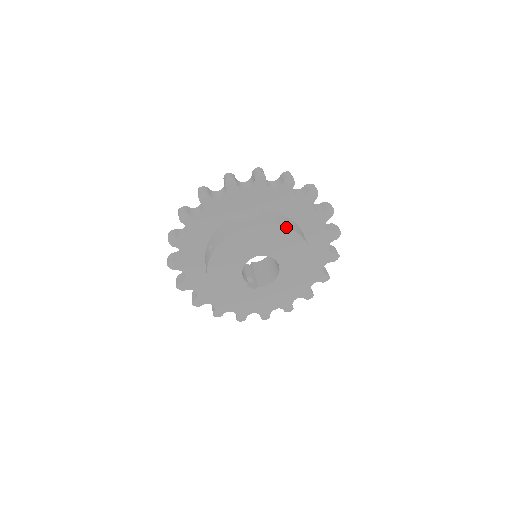
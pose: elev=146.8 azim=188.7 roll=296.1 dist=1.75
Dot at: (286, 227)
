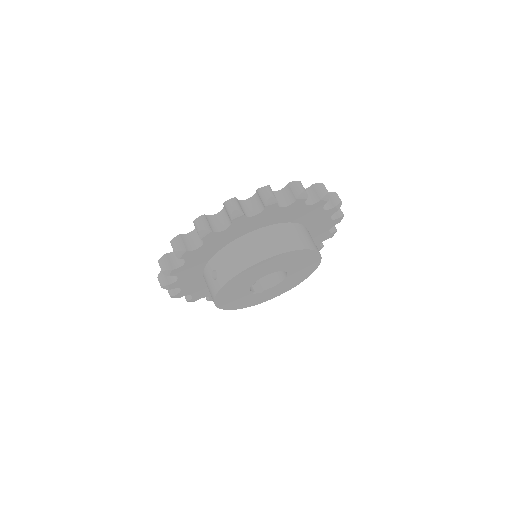
Dot at: (301, 249)
